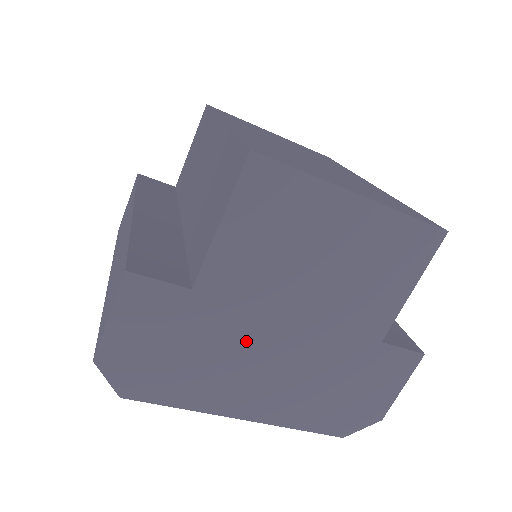
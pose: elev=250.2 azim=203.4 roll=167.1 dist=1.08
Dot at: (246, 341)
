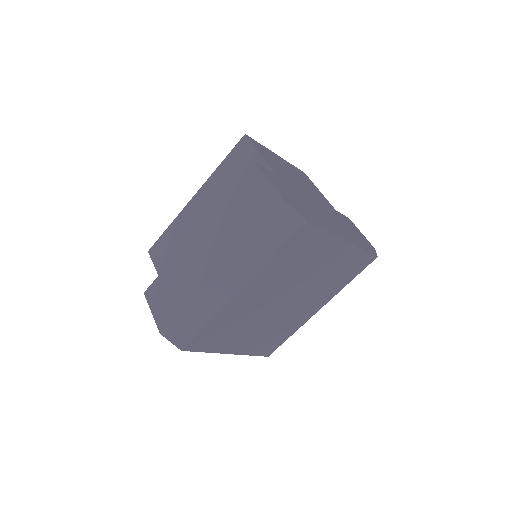
Dot at: (309, 201)
